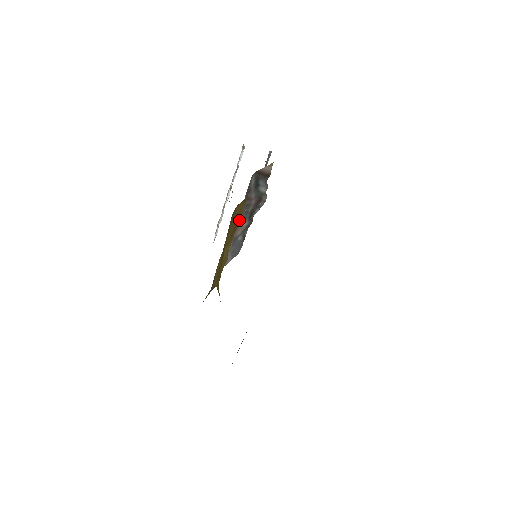
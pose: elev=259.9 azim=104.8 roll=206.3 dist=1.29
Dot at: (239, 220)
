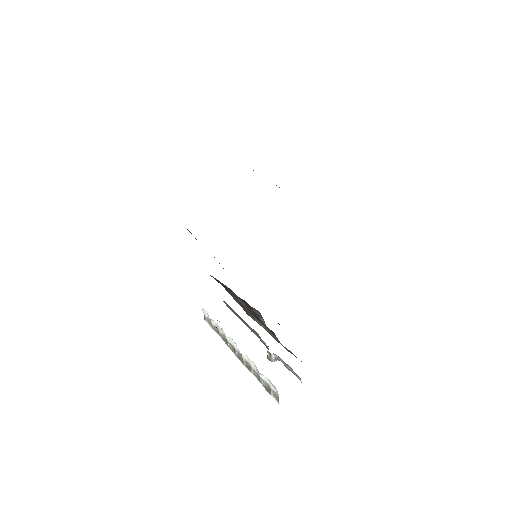
Dot at: occluded
